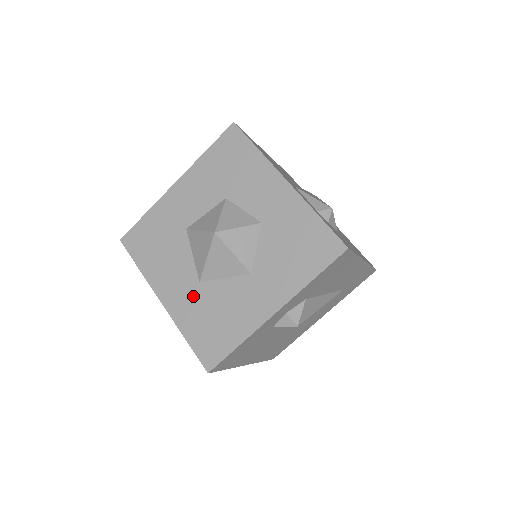
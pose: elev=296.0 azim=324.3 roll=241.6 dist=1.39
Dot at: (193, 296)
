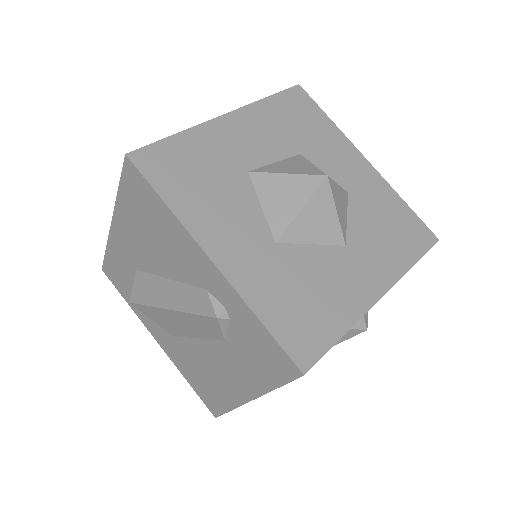
Dot at: (268, 259)
